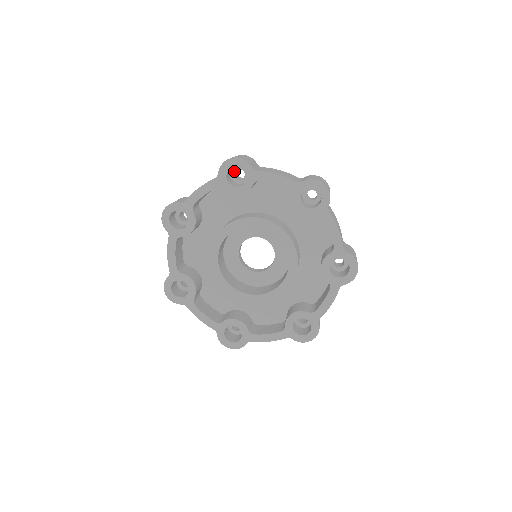
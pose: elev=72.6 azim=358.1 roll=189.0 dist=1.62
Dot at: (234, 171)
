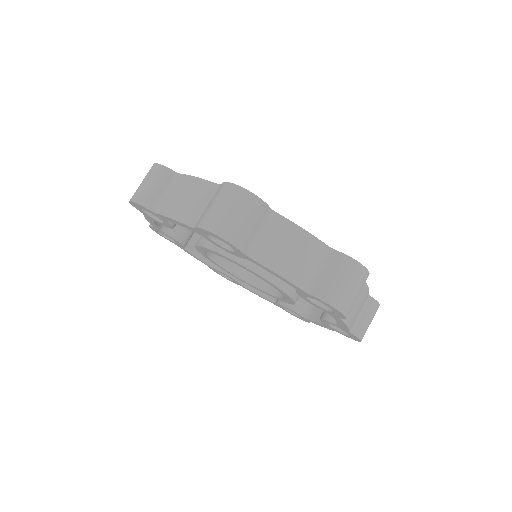
Dot at: occluded
